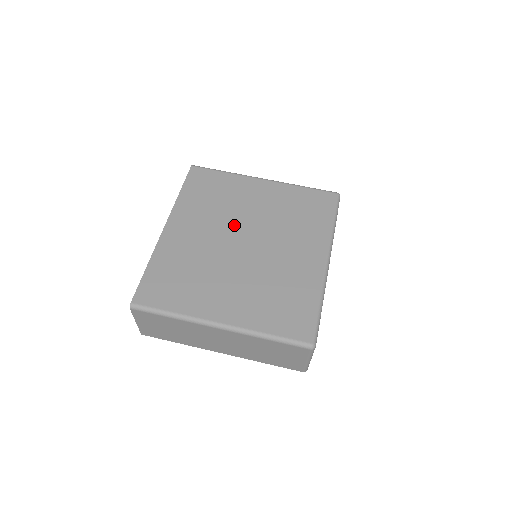
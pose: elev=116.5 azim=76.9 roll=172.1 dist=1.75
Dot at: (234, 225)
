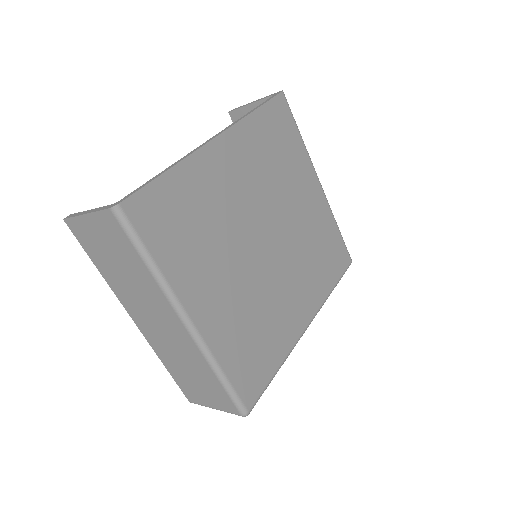
Dot at: (272, 209)
